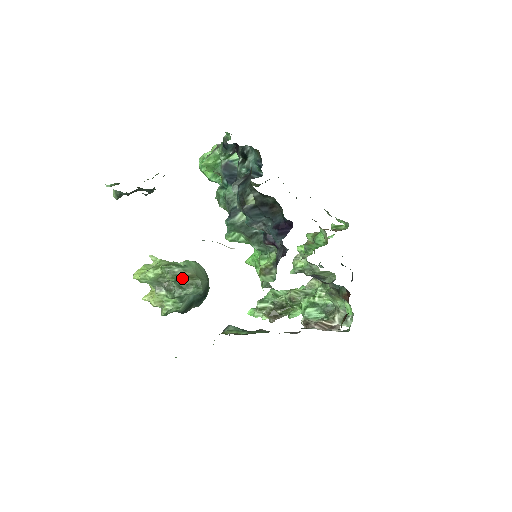
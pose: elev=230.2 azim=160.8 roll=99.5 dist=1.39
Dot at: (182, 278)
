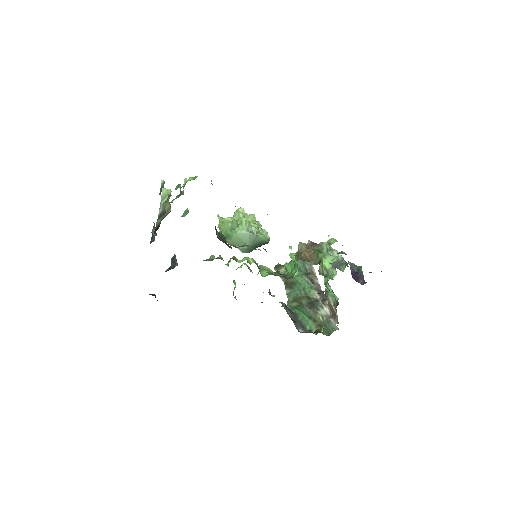
Dot at: occluded
